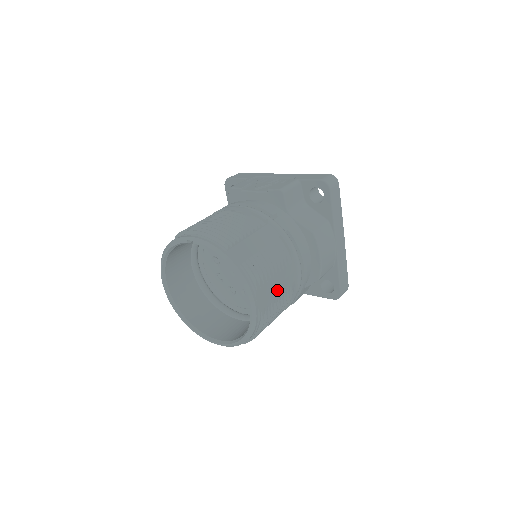
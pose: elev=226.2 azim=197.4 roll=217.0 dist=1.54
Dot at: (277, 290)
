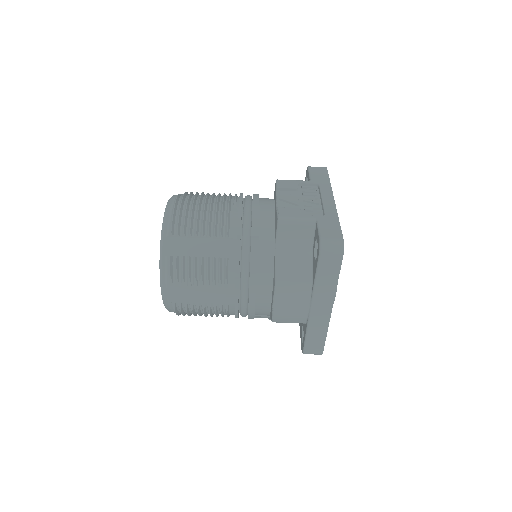
Dot at: (202, 298)
